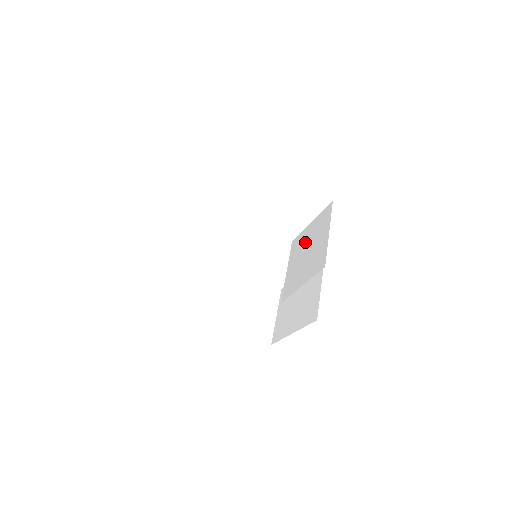
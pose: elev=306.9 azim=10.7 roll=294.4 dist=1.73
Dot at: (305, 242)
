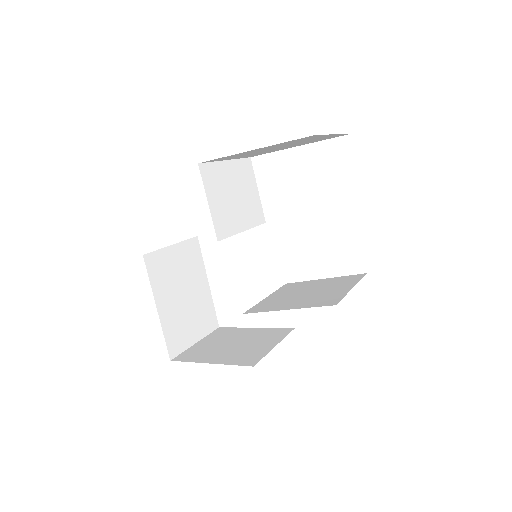
Dot at: (309, 286)
